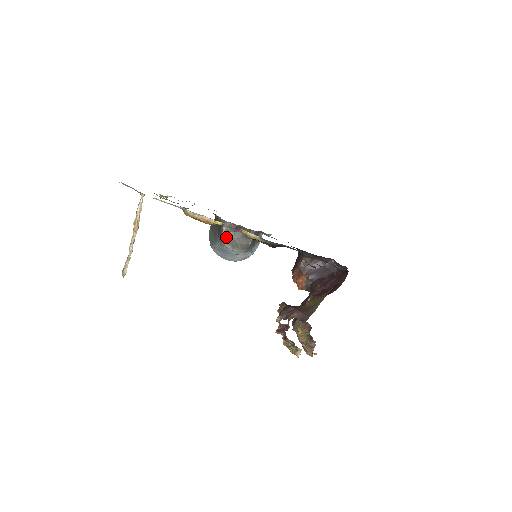
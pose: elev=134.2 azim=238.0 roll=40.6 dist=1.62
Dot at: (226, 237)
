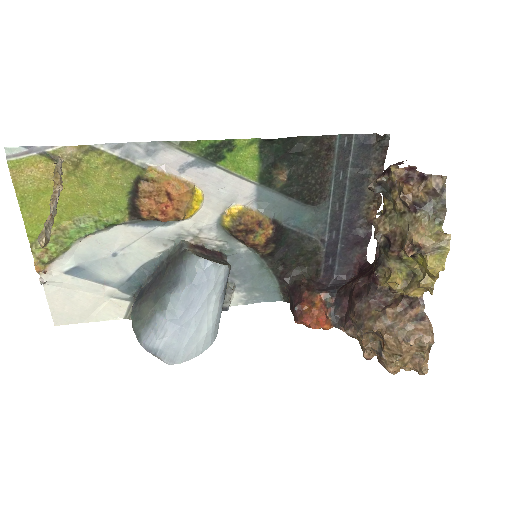
Dot at: (195, 254)
